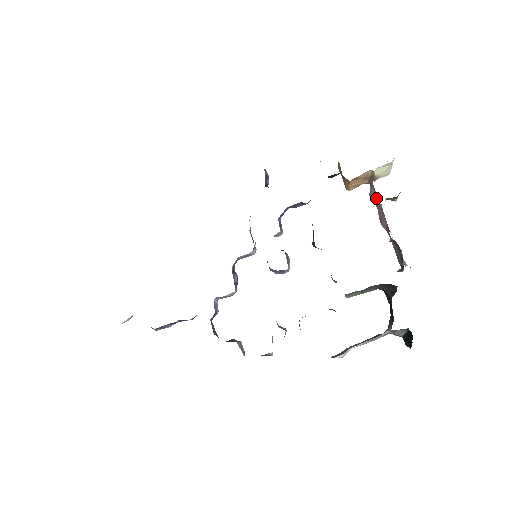
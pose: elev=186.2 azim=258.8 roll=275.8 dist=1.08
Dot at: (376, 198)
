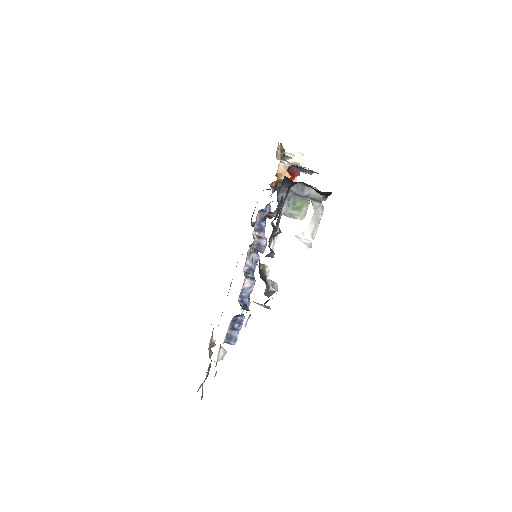
Dot at: occluded
